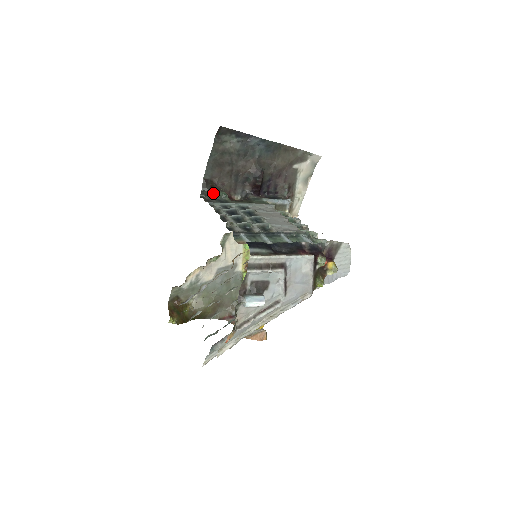
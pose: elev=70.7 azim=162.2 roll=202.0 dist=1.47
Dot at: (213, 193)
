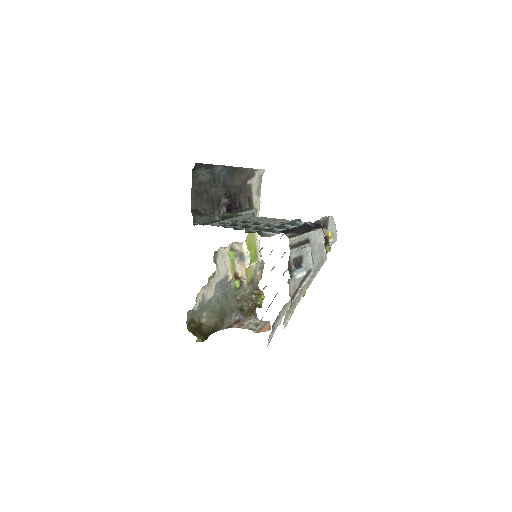
Dot at: (205, 218)
